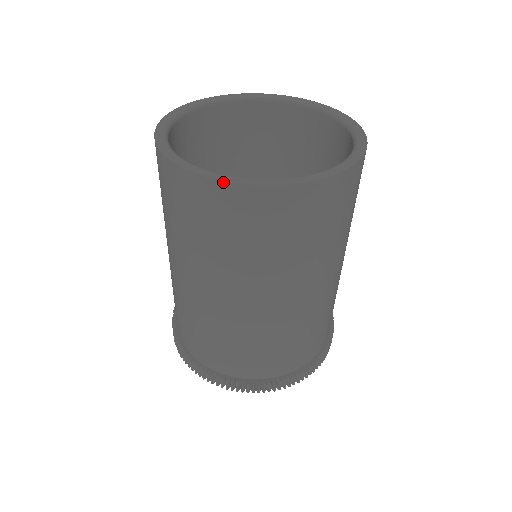
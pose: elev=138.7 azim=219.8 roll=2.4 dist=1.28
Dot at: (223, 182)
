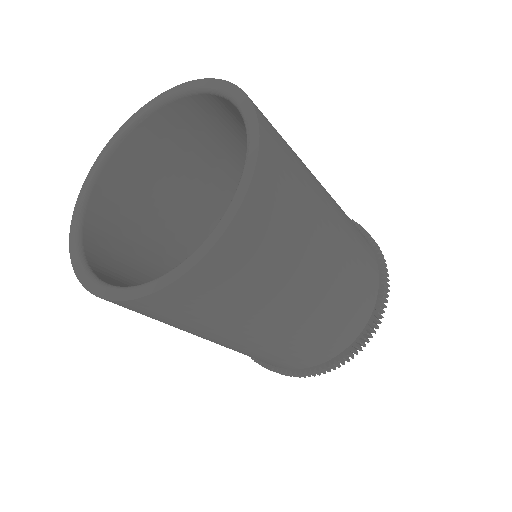
Dot at: (143, 298)
